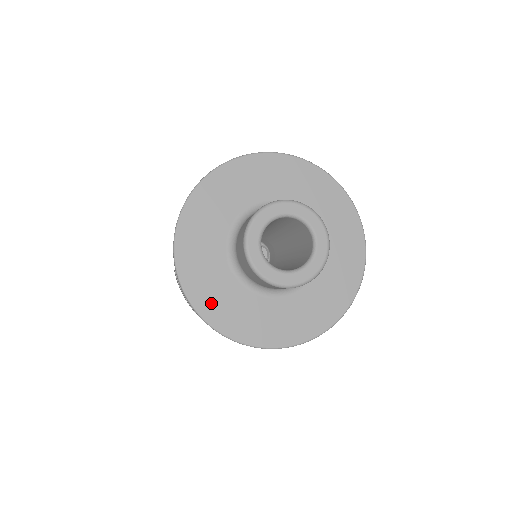
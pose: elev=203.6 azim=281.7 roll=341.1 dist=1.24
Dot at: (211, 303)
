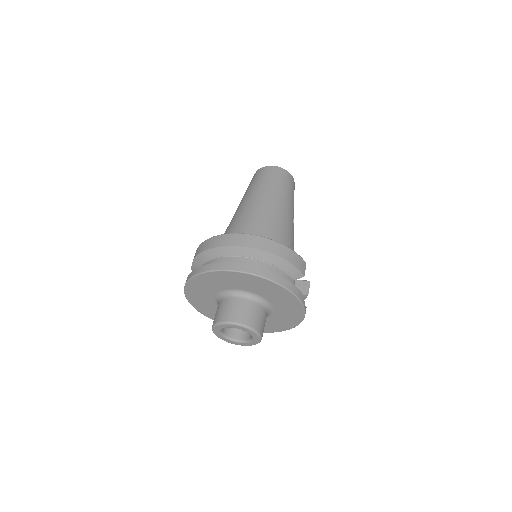
Dot at: occluded
